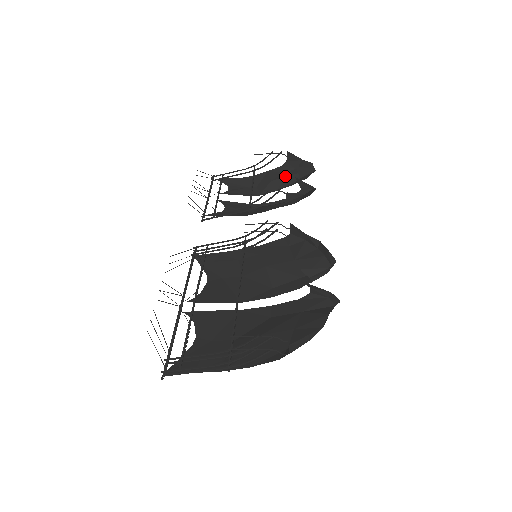
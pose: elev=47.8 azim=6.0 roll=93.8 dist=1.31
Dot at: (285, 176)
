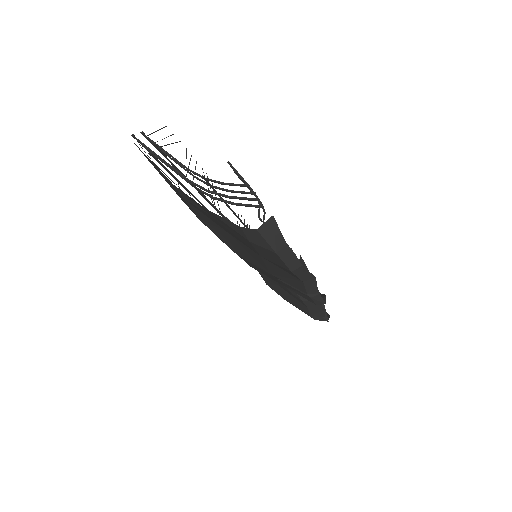
Dot at: occluded
